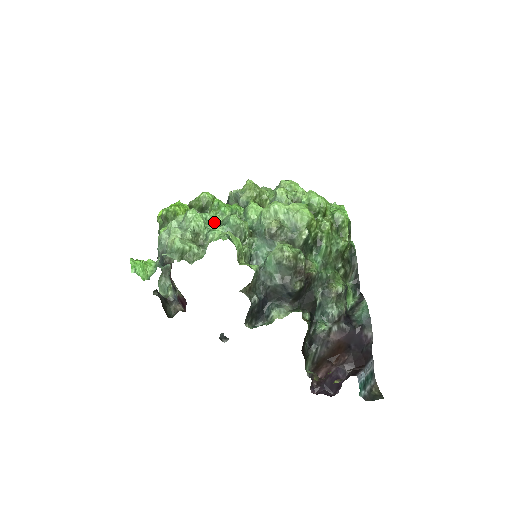
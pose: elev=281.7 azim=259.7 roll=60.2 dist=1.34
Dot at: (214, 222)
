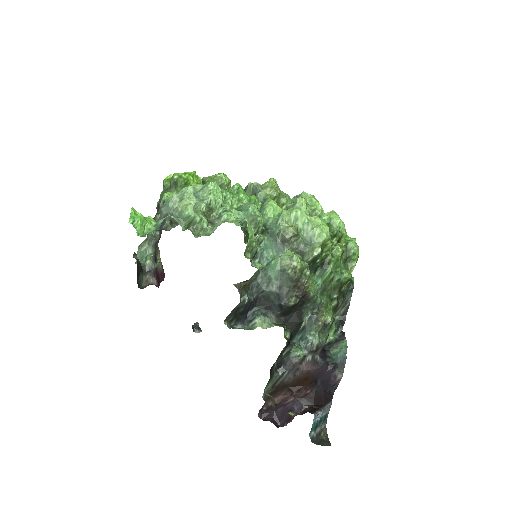
Dot at: (232, 204)
